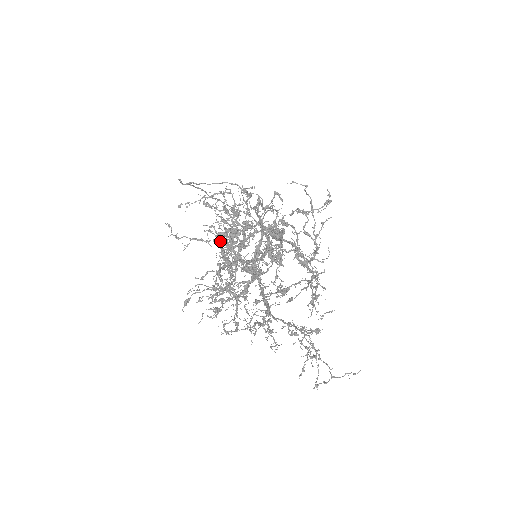
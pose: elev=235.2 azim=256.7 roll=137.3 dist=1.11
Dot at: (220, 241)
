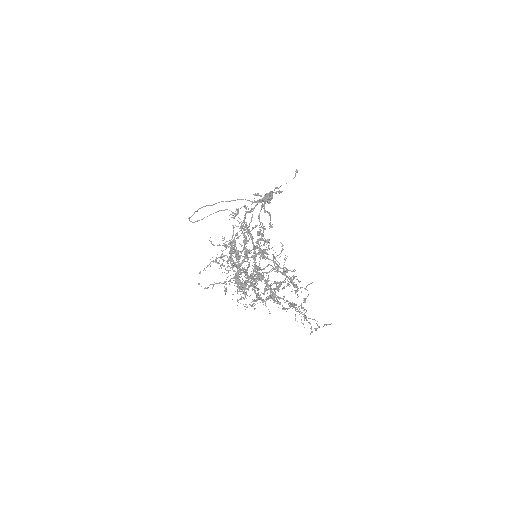
Dot at: (231, 257)
